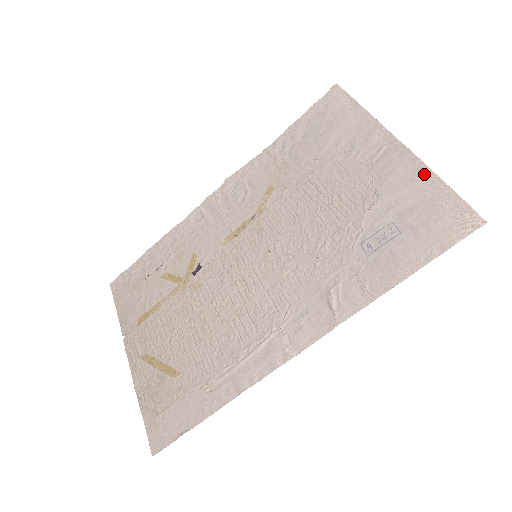
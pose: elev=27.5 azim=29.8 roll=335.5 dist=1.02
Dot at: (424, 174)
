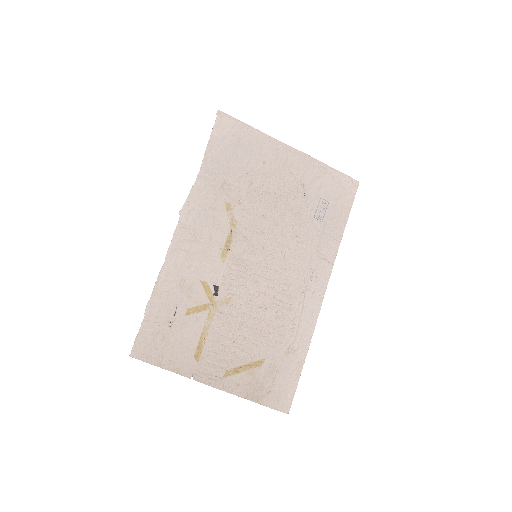
Dot at: (319, 165)
